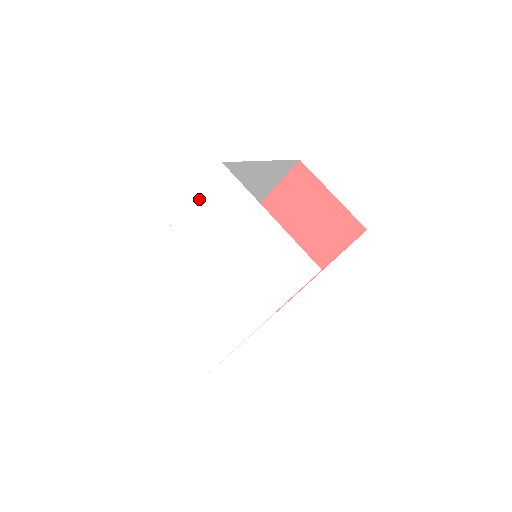
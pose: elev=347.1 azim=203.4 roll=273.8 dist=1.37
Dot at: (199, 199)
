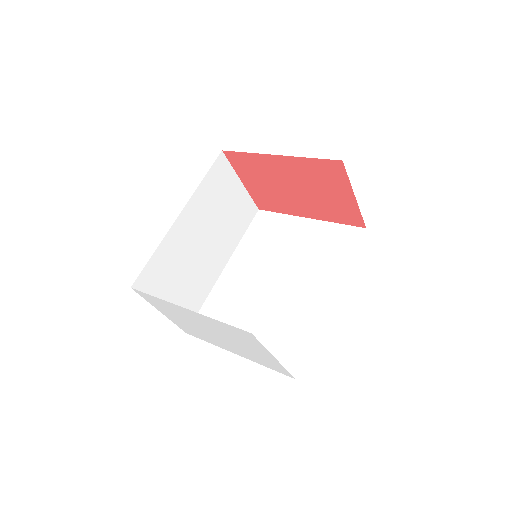
Dot at: (221, 323)
